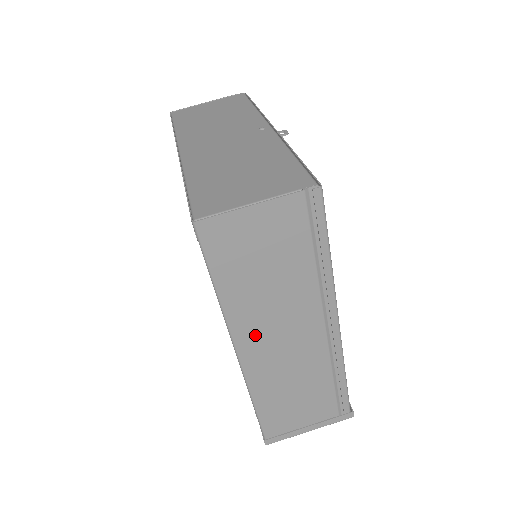
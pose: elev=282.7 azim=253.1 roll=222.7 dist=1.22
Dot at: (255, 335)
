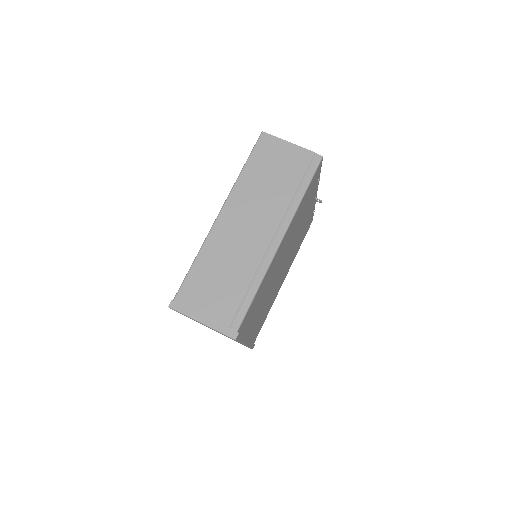
Dot at: (237, 210)
